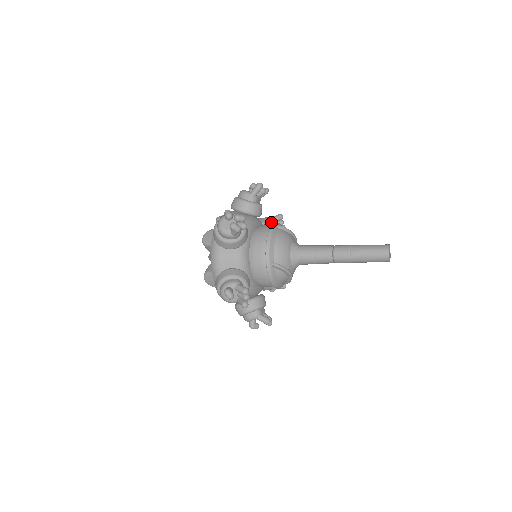
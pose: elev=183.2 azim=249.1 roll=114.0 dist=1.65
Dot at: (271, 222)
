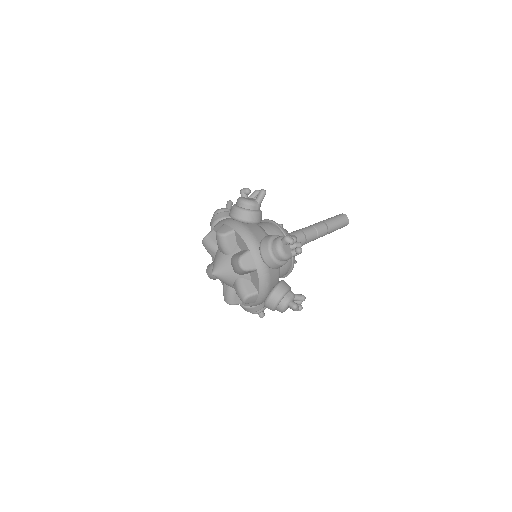
Dot at: occluded
